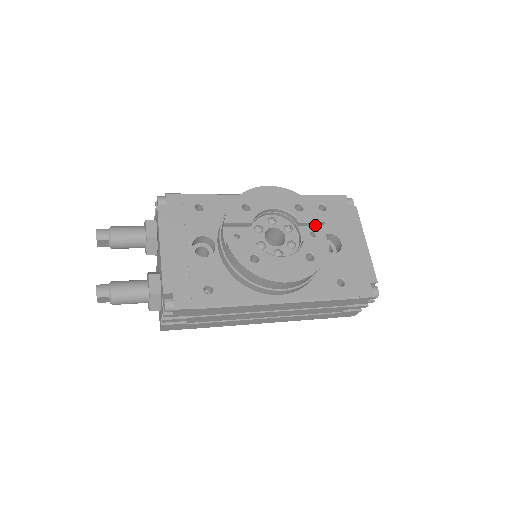
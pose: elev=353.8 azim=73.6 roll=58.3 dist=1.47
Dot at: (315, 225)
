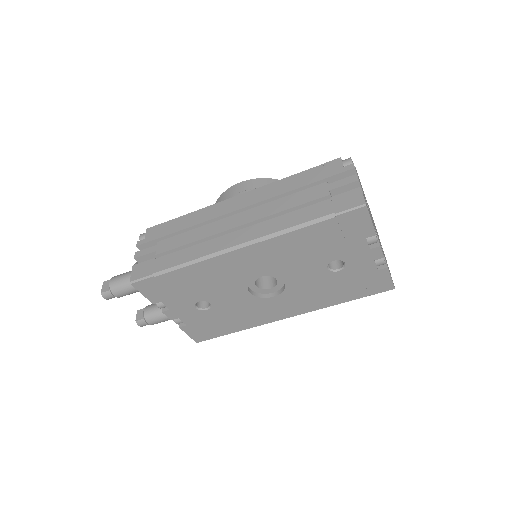
Dot at: occluded
